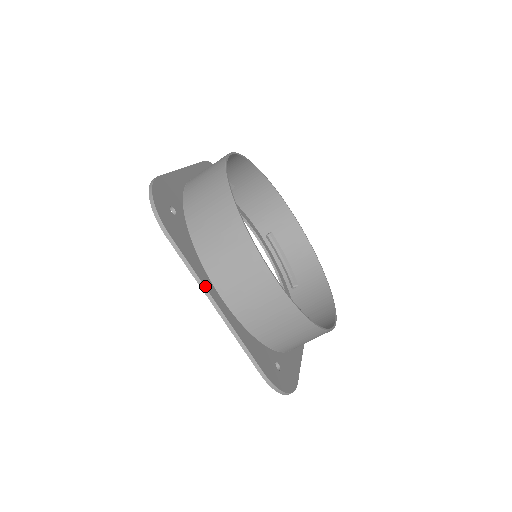
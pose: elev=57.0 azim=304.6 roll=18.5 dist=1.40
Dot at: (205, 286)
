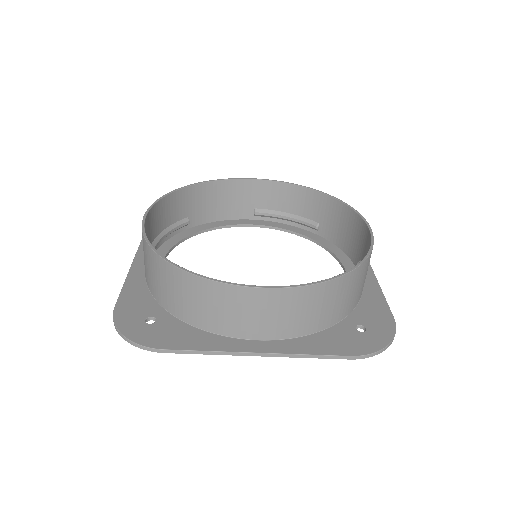
Dot at: (232, 351)
